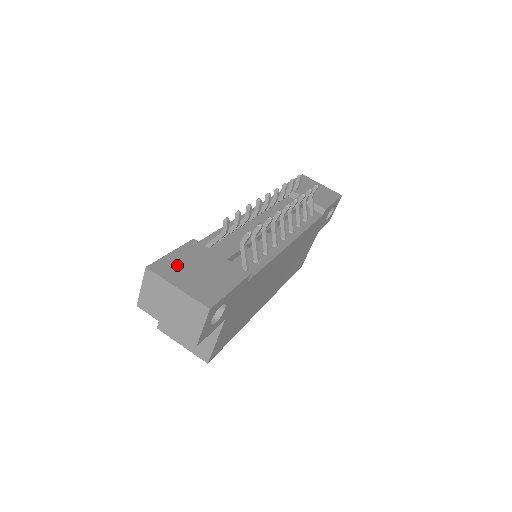
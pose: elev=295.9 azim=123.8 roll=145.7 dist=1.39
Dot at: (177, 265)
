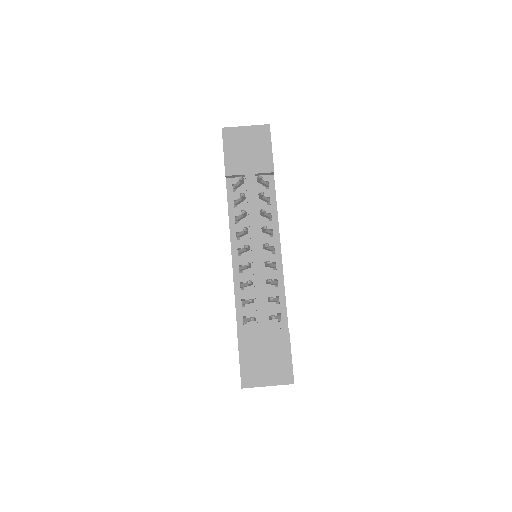
Dot at: (252, 368)
